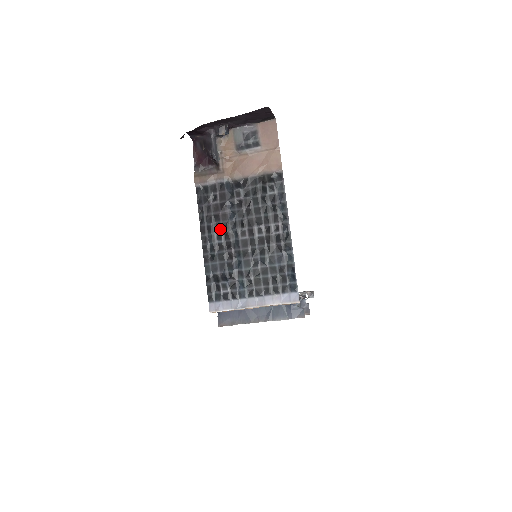
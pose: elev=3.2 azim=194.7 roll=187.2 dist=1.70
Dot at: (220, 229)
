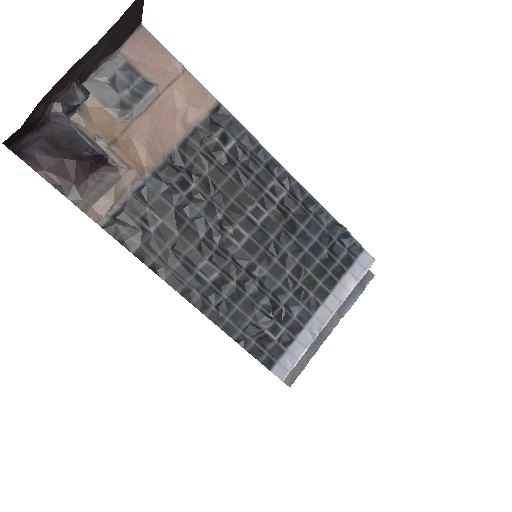
Dot at: (199, 258)
